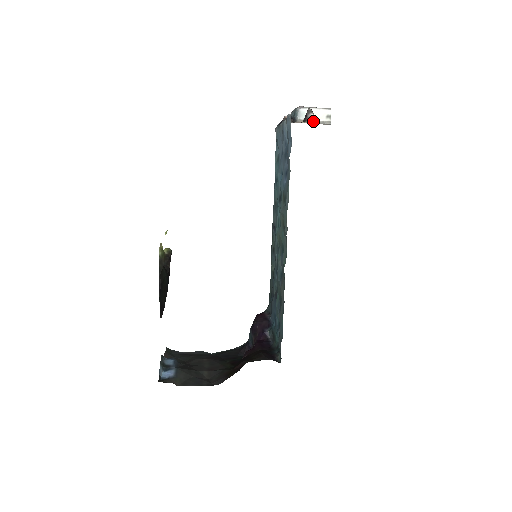
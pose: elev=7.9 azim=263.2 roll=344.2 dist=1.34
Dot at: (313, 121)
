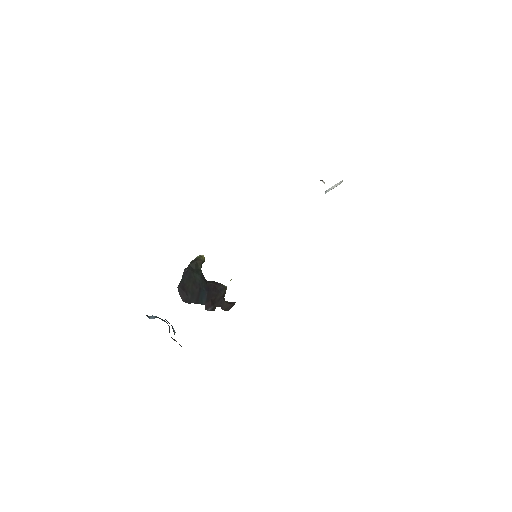
Dot at: occluded
